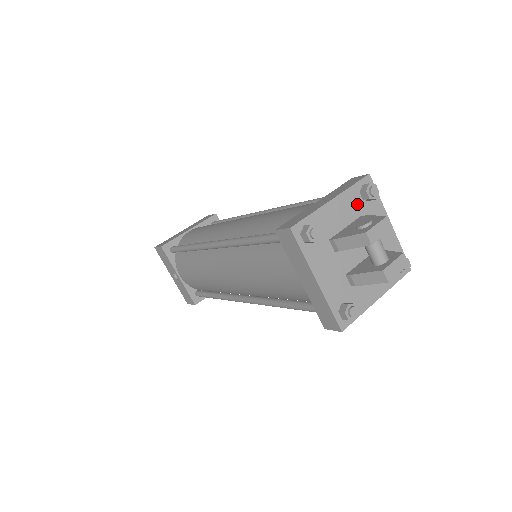
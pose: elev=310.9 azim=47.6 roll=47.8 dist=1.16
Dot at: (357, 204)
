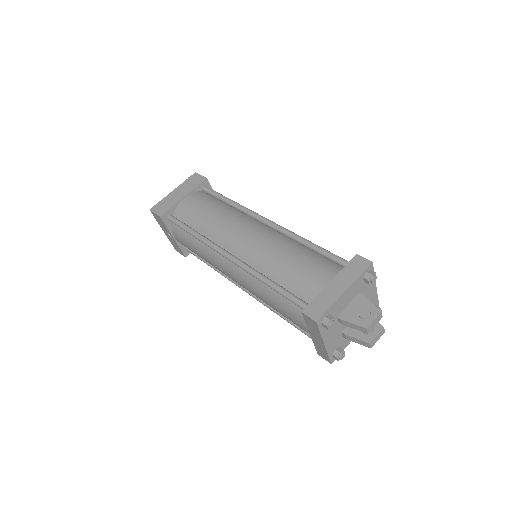
Dot at: (359, 286)
